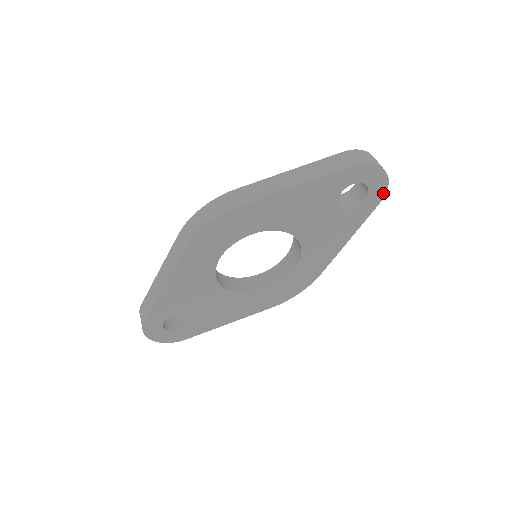
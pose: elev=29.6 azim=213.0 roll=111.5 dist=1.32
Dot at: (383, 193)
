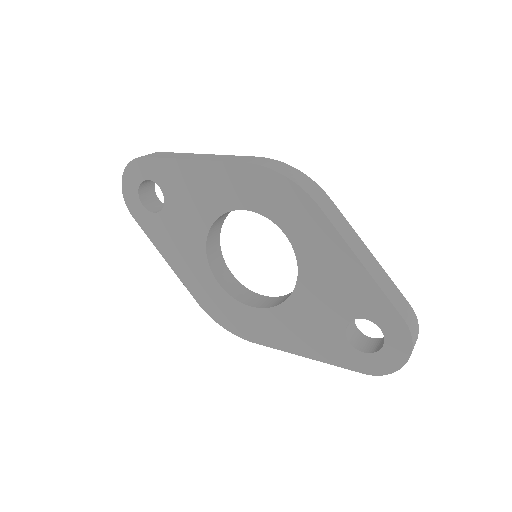
Dot at: (378, 372)
